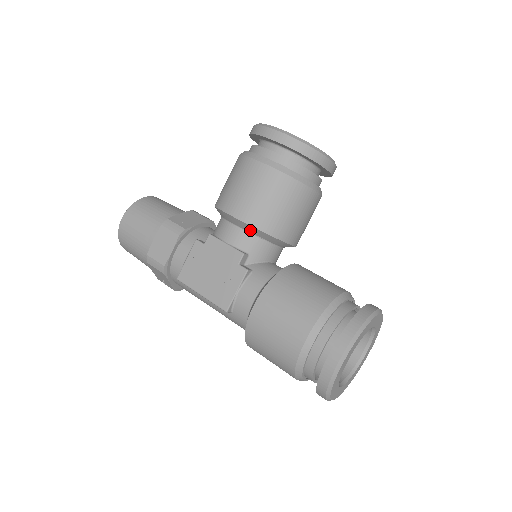
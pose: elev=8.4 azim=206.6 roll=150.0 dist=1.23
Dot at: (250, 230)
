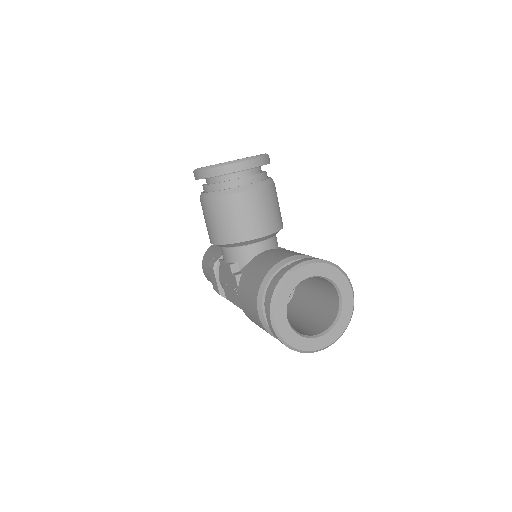
Dot at: (225, 246)
